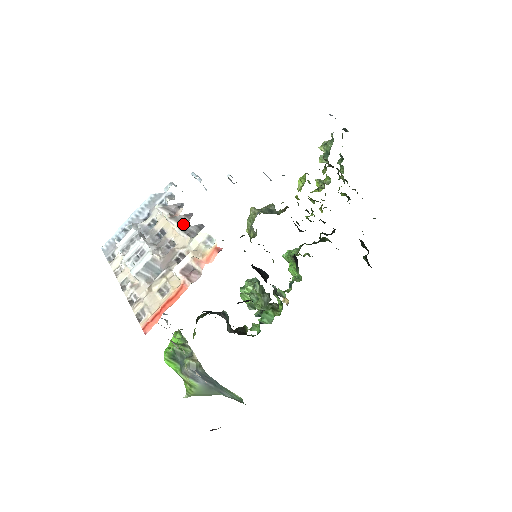
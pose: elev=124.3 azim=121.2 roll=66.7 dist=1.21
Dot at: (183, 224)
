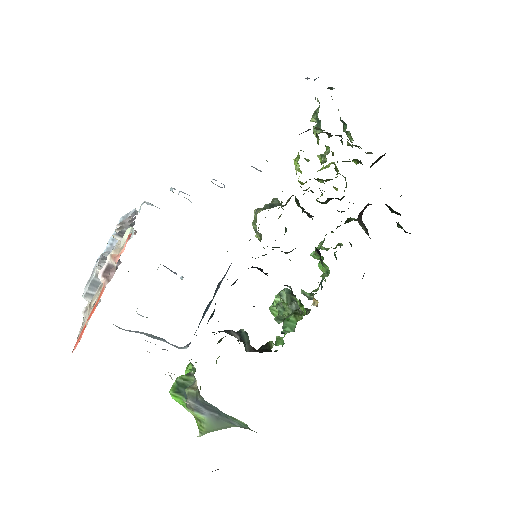
Dot at: occluded
